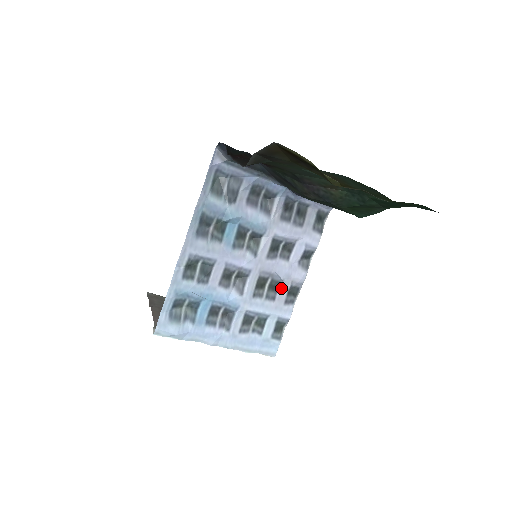
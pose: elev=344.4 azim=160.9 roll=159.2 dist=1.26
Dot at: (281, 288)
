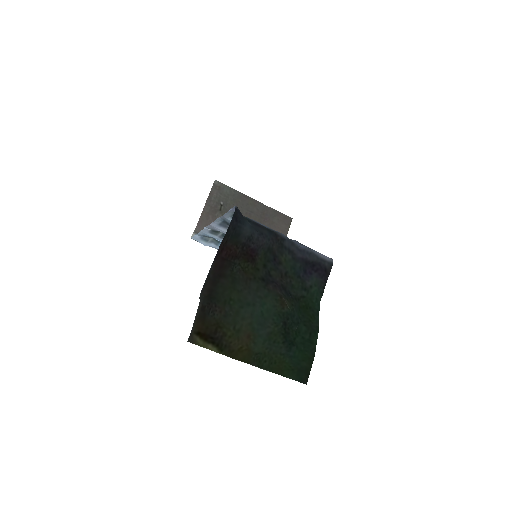
Dot at: occluded
